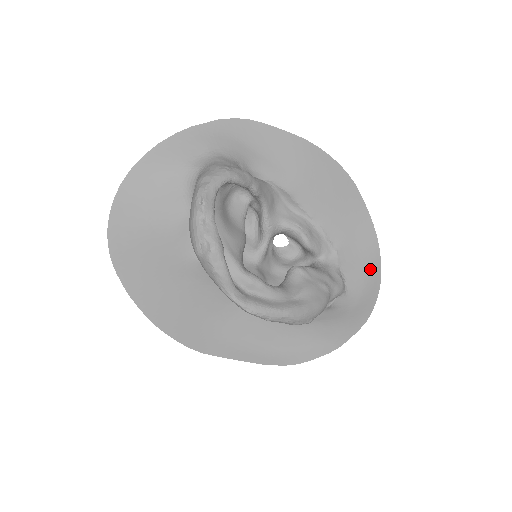
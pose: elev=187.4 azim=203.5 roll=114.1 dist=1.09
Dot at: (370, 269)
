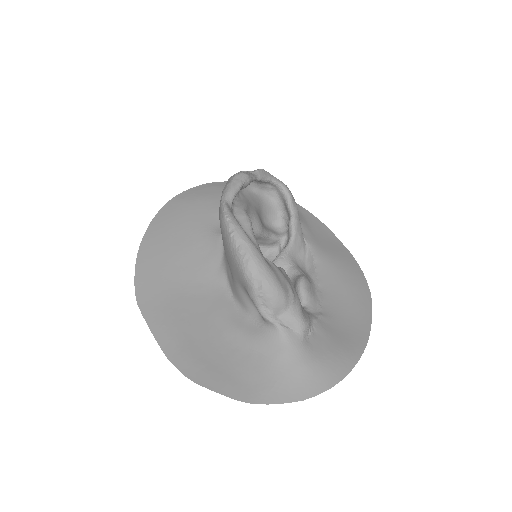
Dot at: (342, 355)
